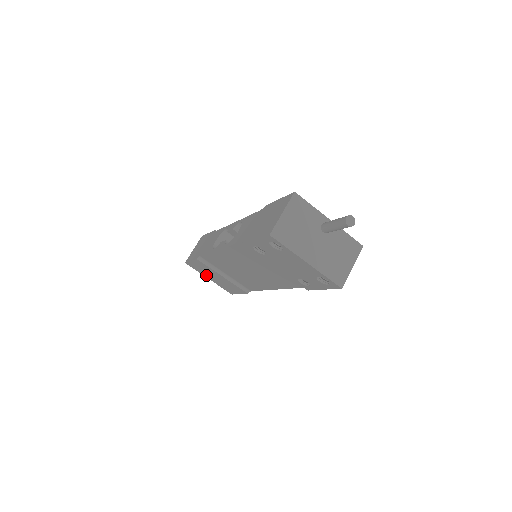
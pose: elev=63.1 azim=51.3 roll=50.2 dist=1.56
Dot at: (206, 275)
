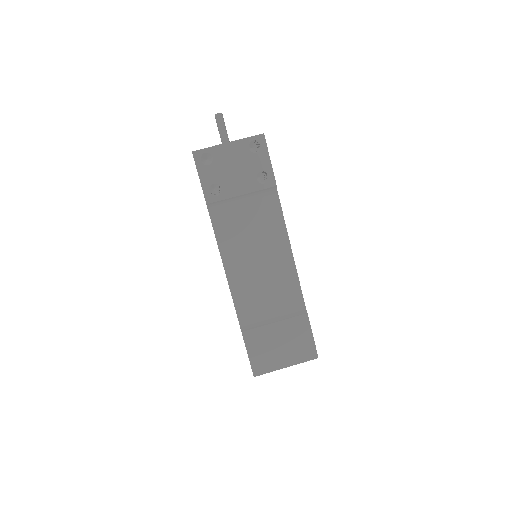
Dot at: (277, 362)
